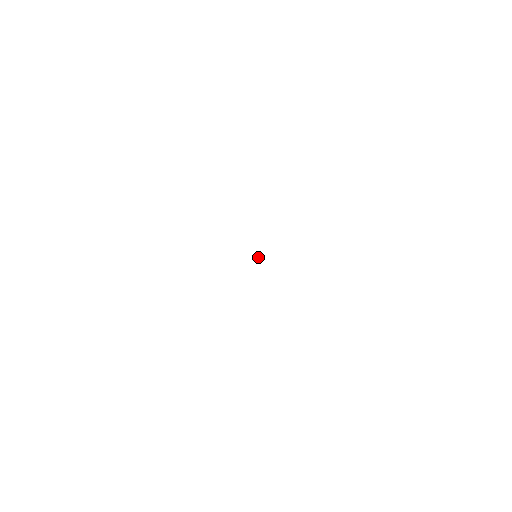
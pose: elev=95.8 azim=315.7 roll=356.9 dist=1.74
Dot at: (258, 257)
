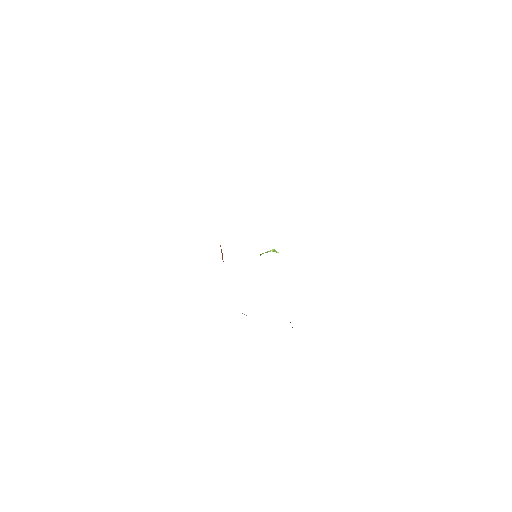
Dot at: (273, 250)
